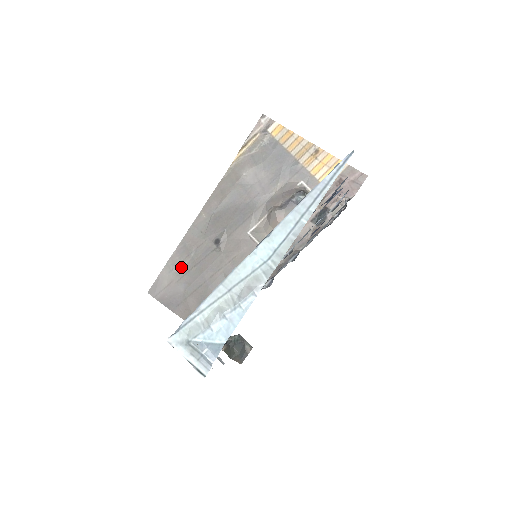
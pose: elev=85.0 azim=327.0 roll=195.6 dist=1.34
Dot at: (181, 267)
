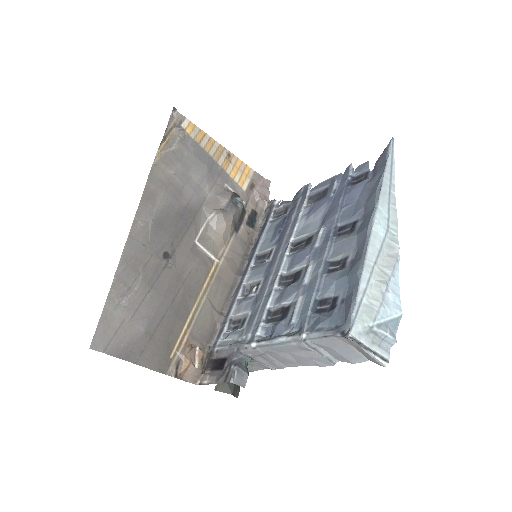
Dot at: (130, 297)
